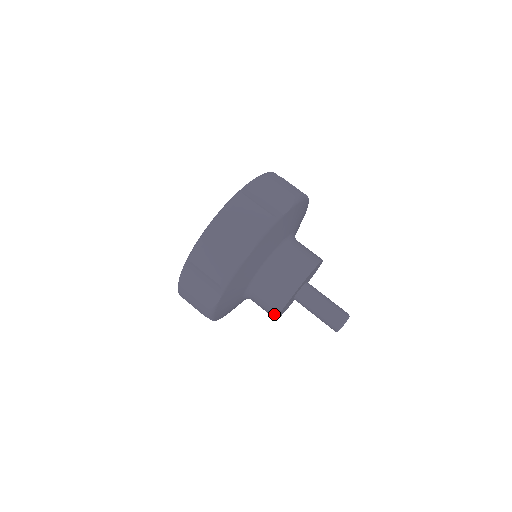
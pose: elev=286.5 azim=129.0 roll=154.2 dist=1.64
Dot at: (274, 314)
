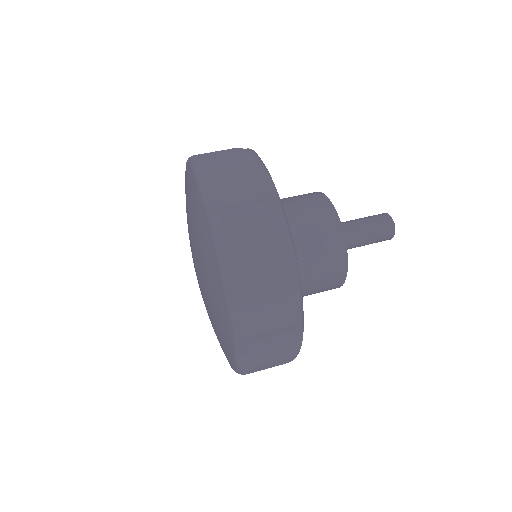
Dot at: (342, 263)
